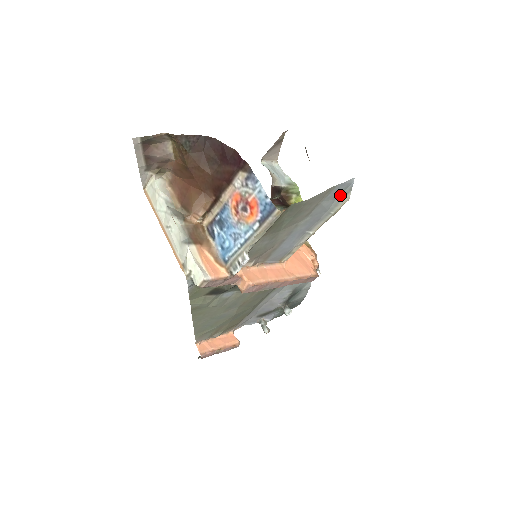
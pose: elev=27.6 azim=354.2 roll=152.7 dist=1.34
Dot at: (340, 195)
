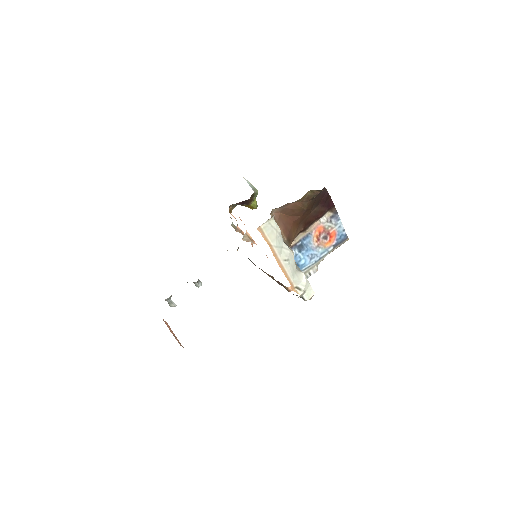
Dot at: occluded
